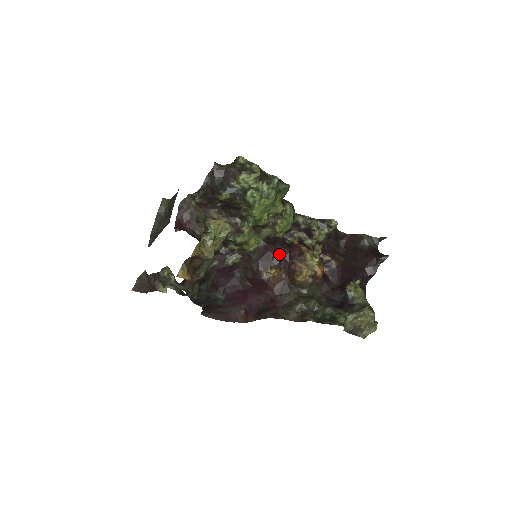
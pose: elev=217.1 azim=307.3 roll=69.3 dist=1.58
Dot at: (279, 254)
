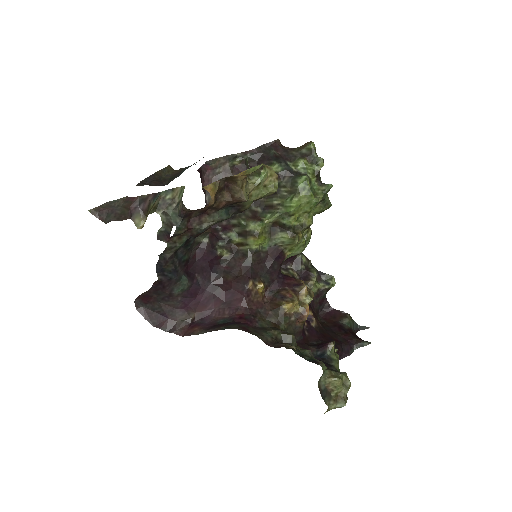
Dot at: (273, 274)
